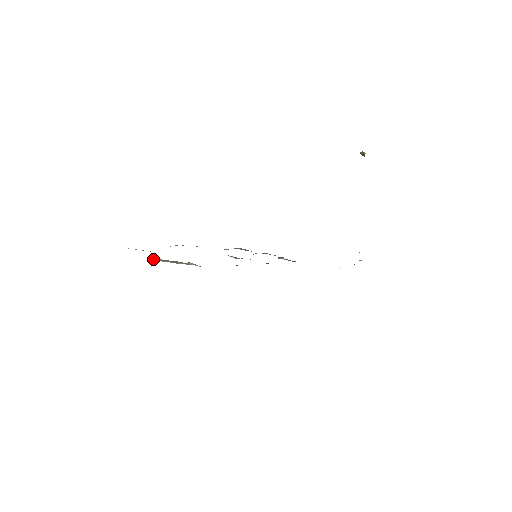
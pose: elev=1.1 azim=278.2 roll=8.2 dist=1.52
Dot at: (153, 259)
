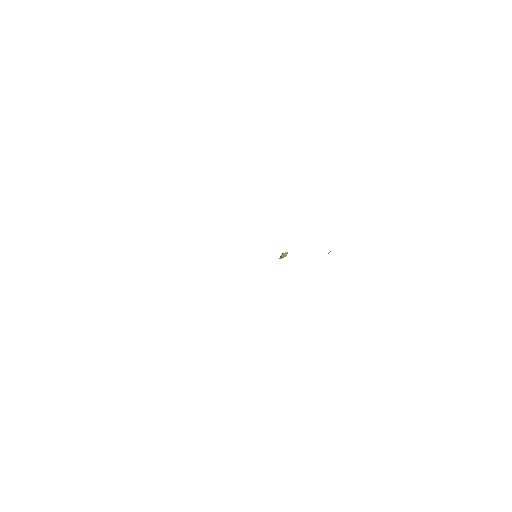
Dot at: occluded
